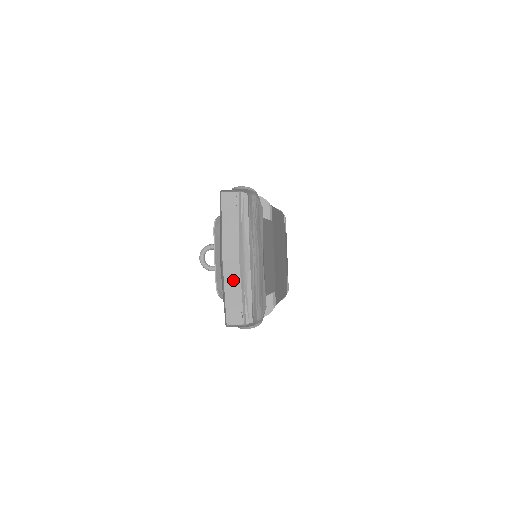
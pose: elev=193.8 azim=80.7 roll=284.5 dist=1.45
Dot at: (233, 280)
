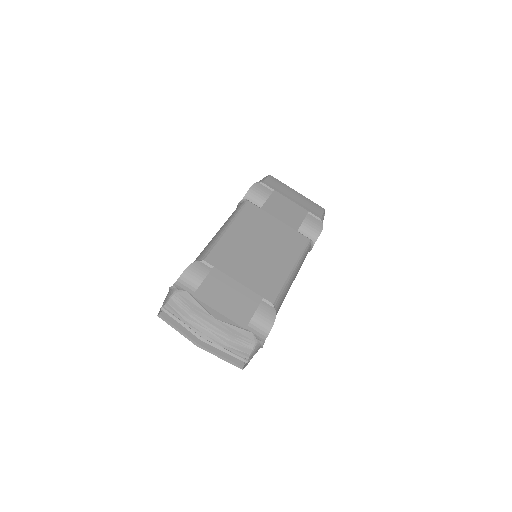
Dot at: (215, 349)
